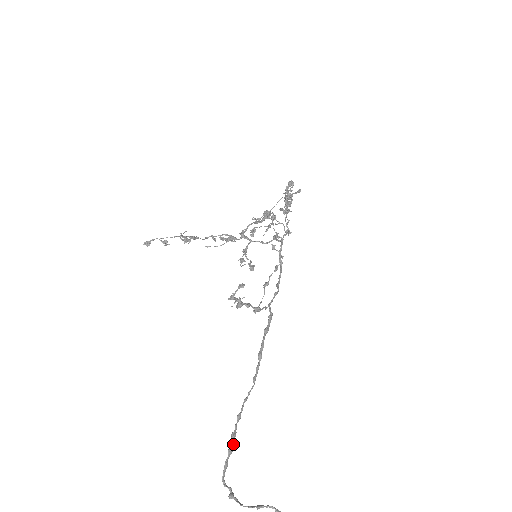
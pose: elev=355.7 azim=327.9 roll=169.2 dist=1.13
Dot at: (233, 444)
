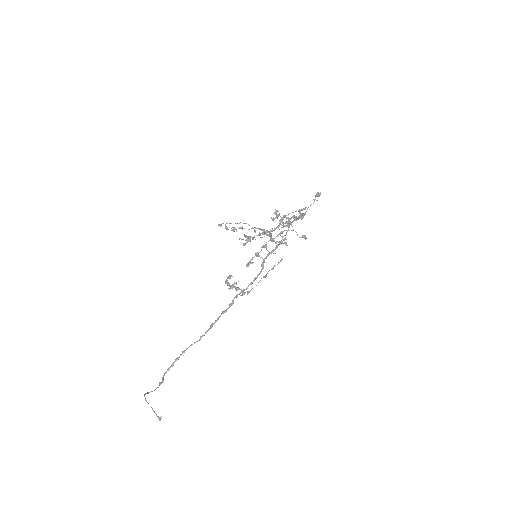
Dot at: occluded
